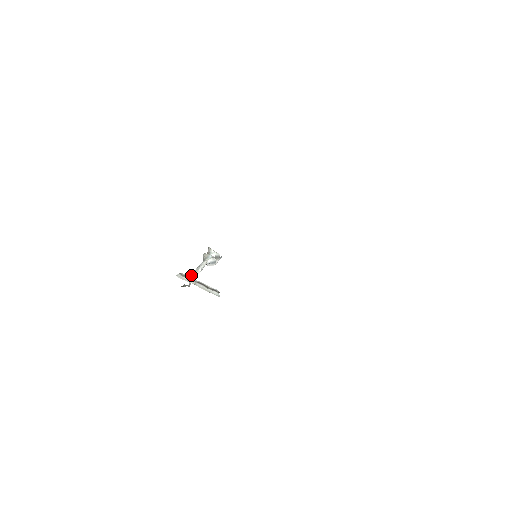
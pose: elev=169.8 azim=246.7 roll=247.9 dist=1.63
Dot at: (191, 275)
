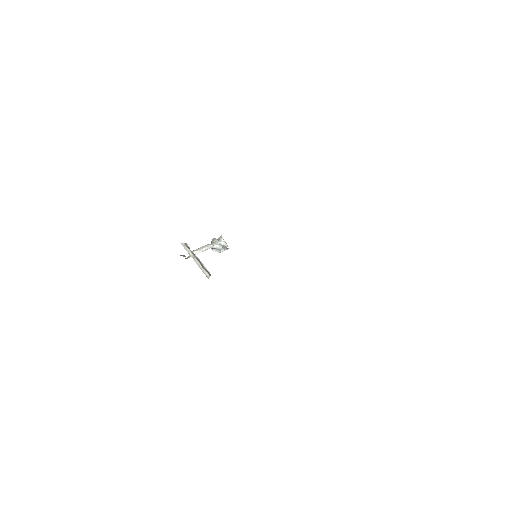
Dot at: (194, 250)
